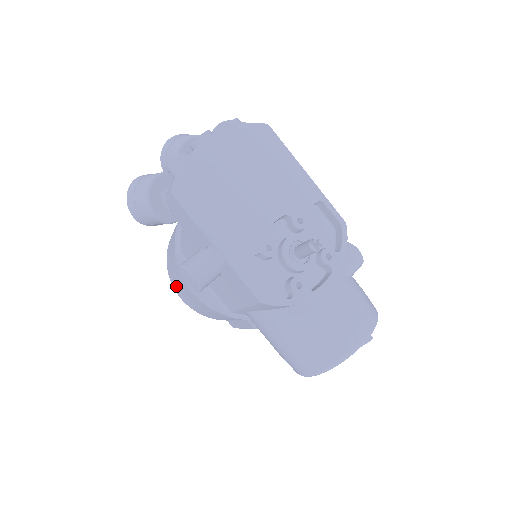
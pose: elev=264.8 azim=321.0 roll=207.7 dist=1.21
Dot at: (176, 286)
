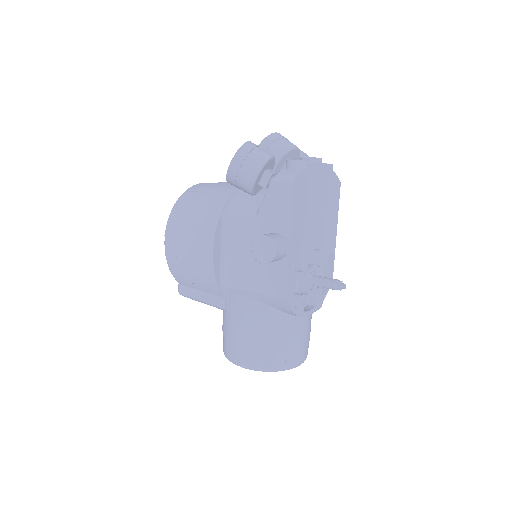
Dot at: (176, 231)
